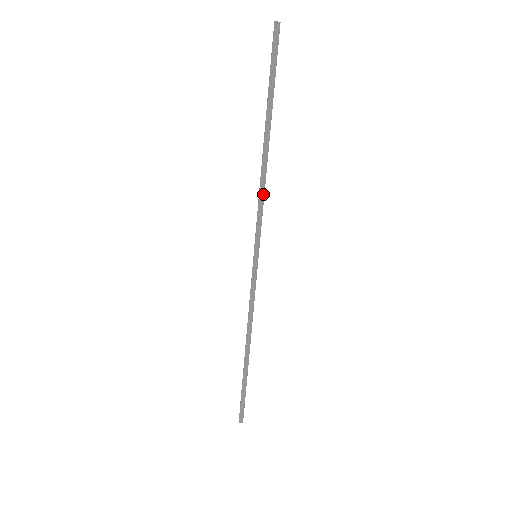
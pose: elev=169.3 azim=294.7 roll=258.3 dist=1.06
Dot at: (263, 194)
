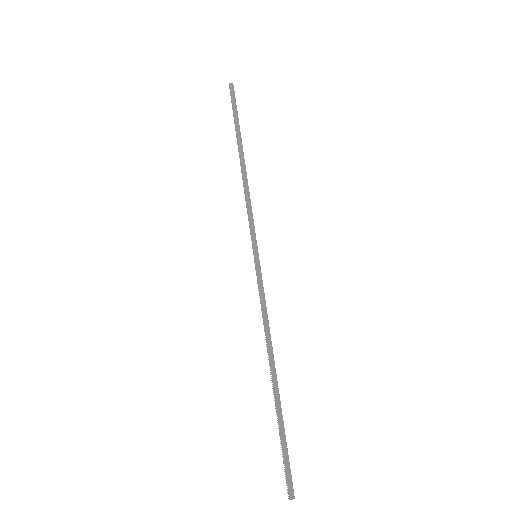
Dot at: occluded
